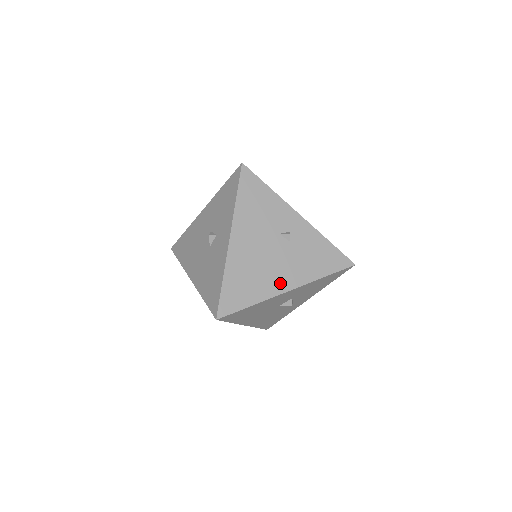
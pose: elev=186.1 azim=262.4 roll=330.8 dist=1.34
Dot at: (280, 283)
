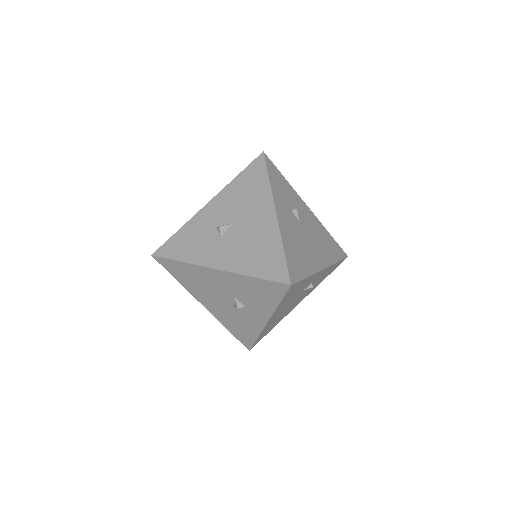
Dot at: (294, 306)
